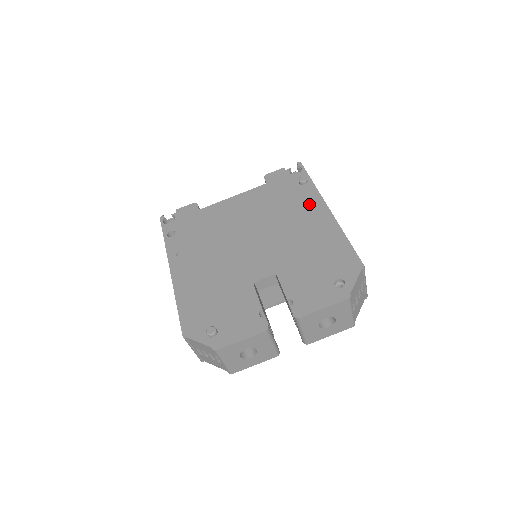
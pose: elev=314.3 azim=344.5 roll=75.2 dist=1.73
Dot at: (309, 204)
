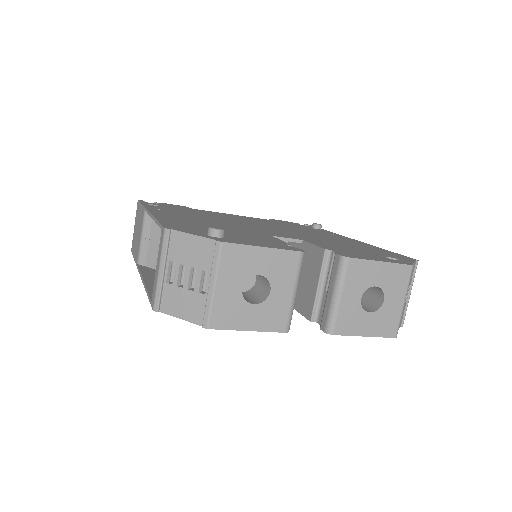
Dot at: (328, 233)
